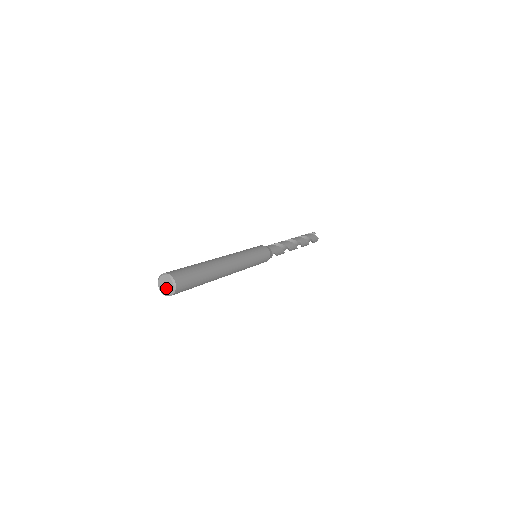
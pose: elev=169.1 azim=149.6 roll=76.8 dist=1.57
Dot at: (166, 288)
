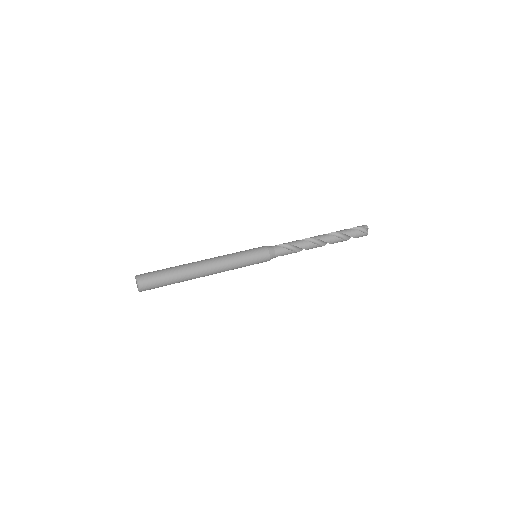
Dot at: occluded
